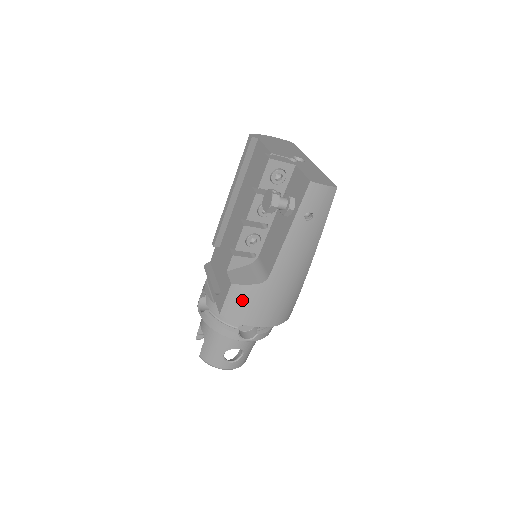
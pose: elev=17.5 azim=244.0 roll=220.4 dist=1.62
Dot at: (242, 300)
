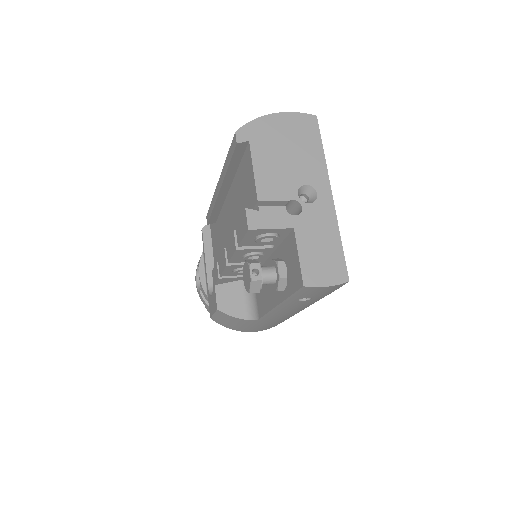
Dot at: (231, 322)
